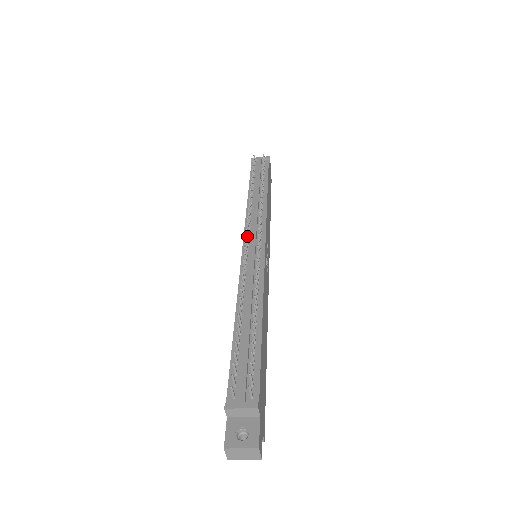
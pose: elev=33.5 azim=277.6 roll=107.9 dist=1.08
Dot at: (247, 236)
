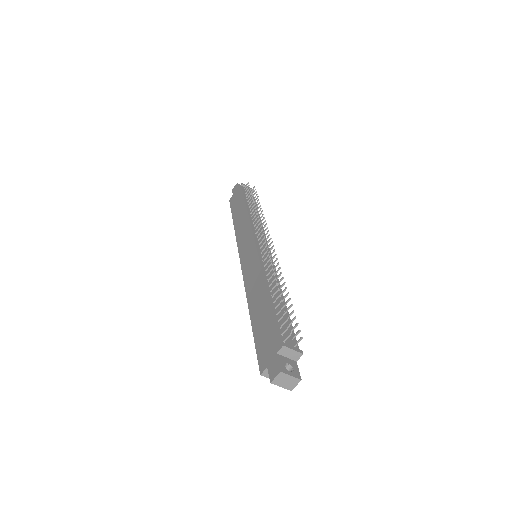
Dot at: (259, 238)
